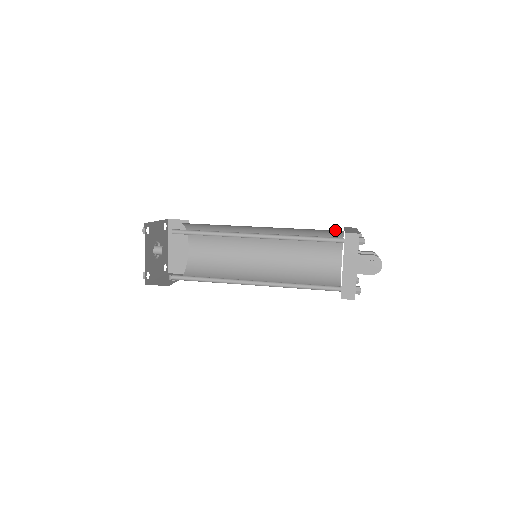
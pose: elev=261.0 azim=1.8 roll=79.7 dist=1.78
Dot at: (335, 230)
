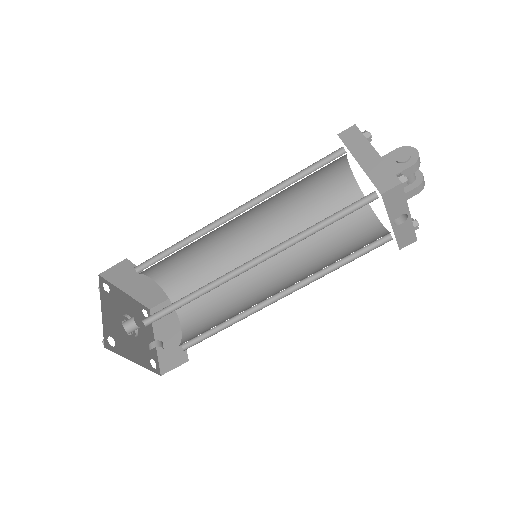
Dot at: (340, 175)
